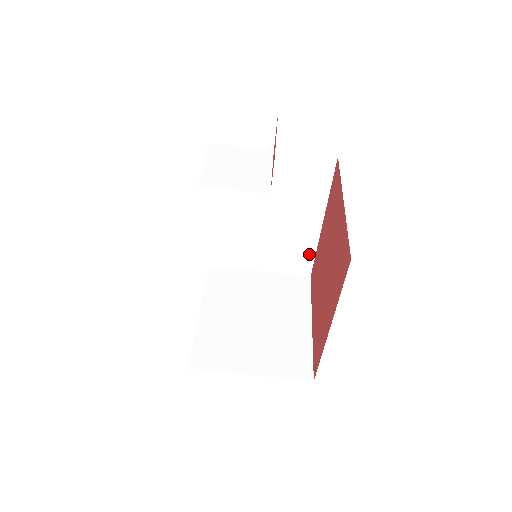
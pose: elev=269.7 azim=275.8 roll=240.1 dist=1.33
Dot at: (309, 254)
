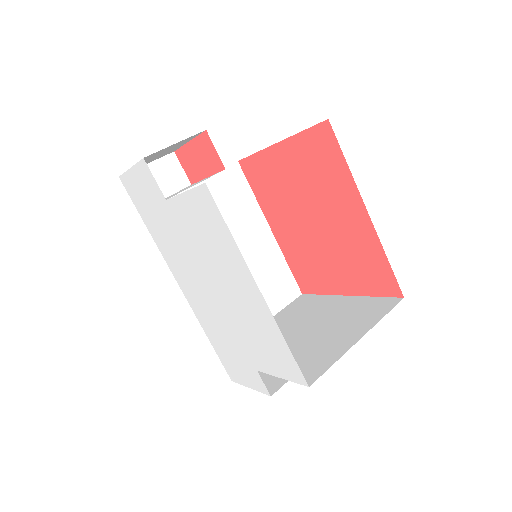
Dot at: (284, 270)
